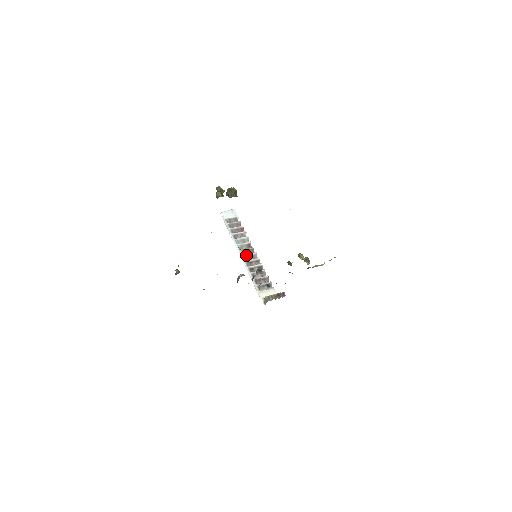
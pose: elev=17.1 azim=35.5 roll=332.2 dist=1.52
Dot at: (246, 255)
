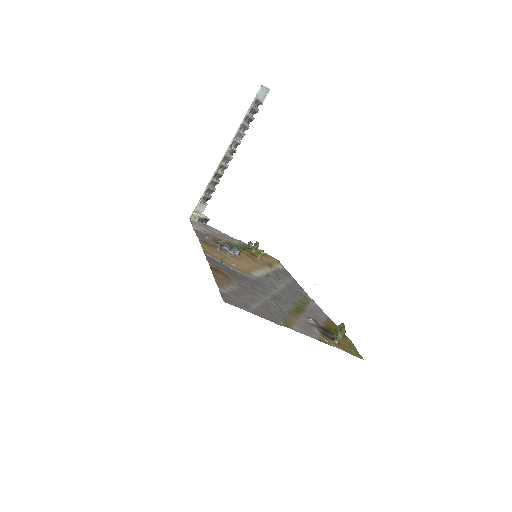
Dot at: (227, 156)
